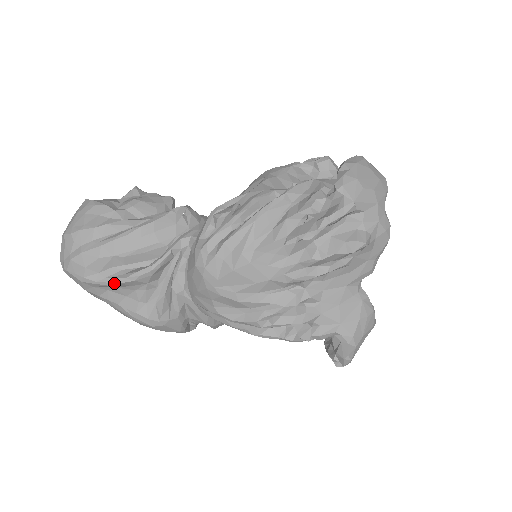
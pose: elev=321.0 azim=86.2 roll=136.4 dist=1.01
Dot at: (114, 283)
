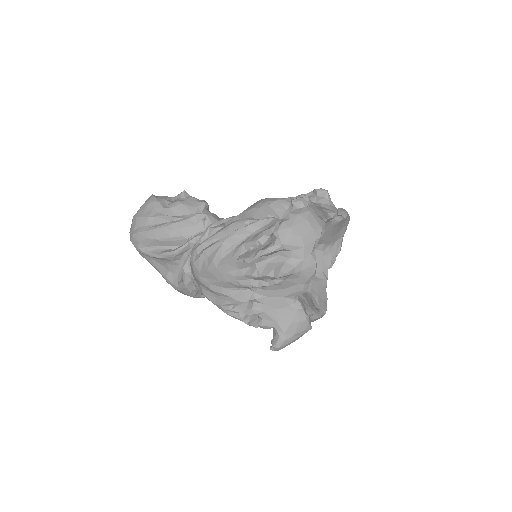
Dot at: (153, 256)
